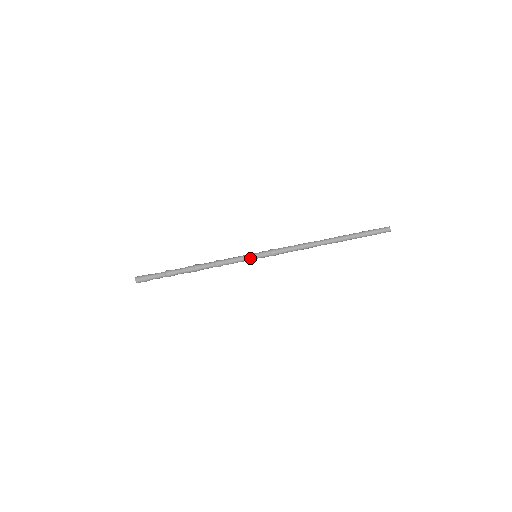
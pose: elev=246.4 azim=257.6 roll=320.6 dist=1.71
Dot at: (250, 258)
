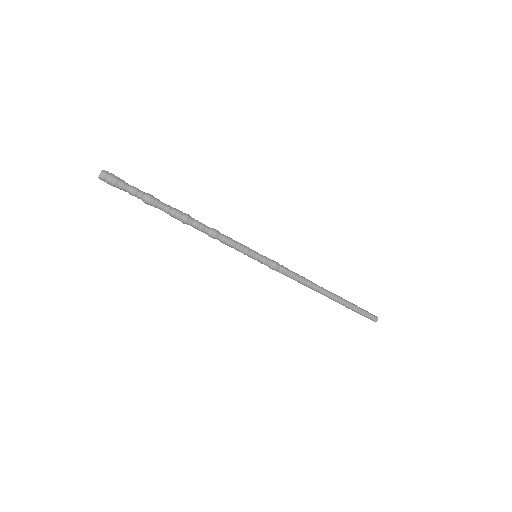
Dot at: (252, 252)
